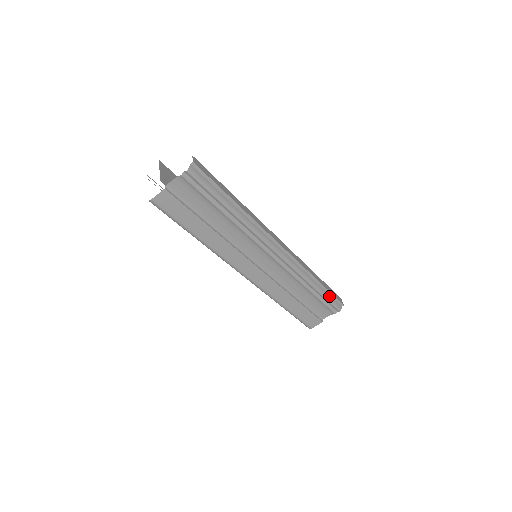
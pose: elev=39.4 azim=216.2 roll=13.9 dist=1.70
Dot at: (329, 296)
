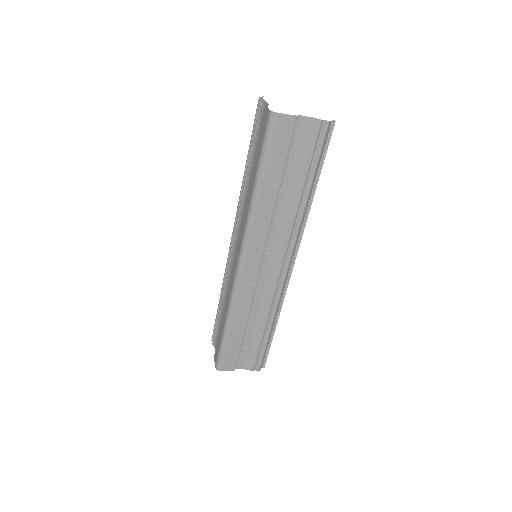
Dot at: (267, 348)
